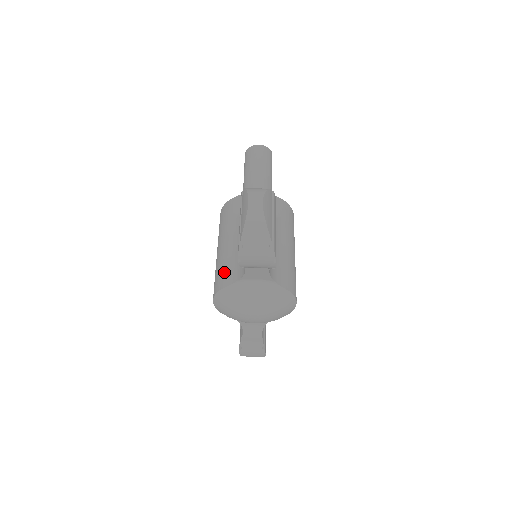
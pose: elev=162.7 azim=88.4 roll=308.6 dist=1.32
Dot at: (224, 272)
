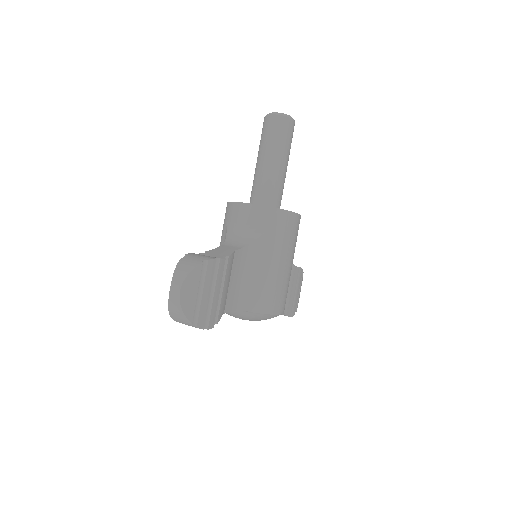
Dot at: occluded
